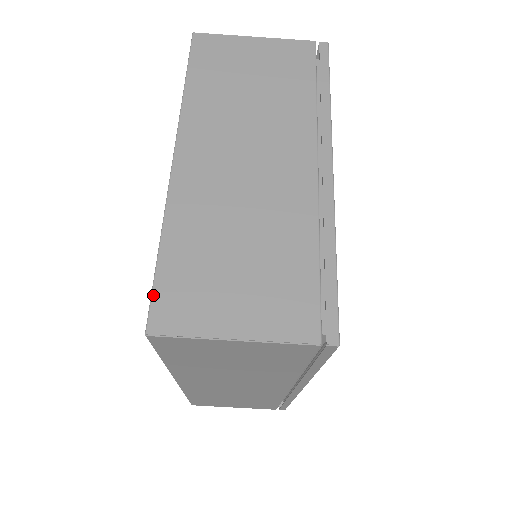
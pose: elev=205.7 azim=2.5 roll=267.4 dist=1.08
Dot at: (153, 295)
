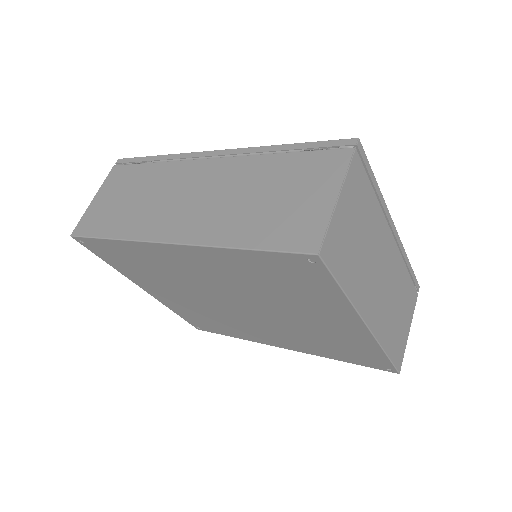
Dot at: (395, 366)
